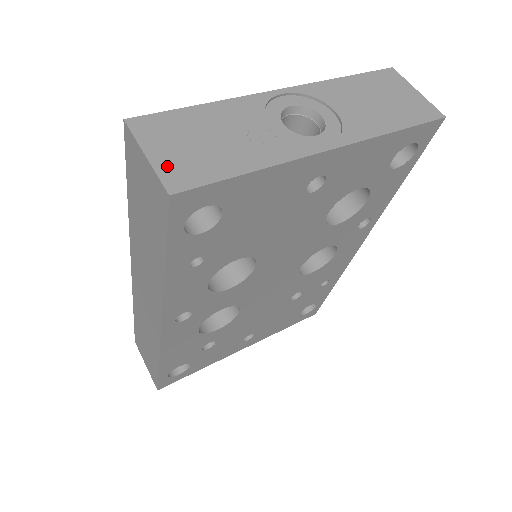
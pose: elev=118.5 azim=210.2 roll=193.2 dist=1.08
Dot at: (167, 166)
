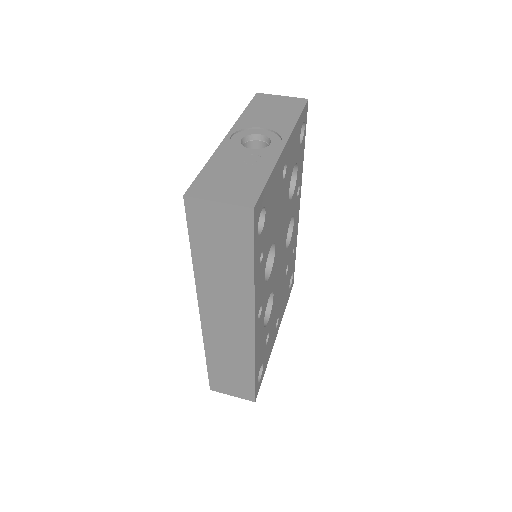
Dot at: (234, 199)
